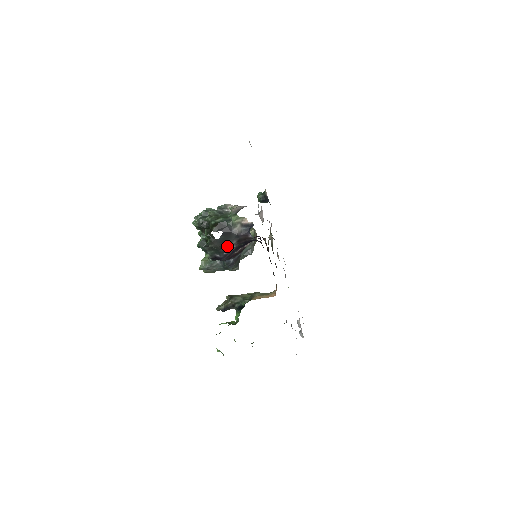
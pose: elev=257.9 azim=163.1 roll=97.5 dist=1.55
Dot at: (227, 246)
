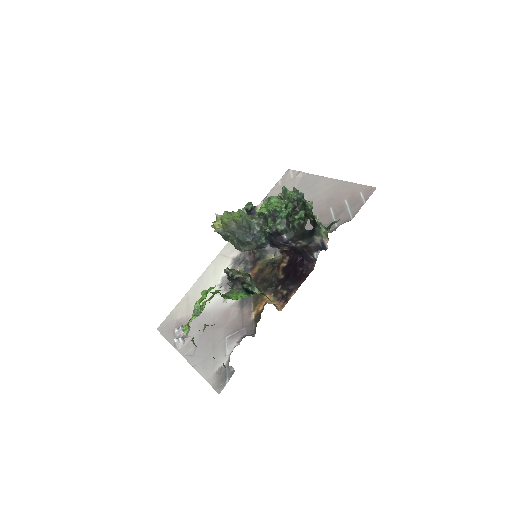
Dot at: (299, 240)
